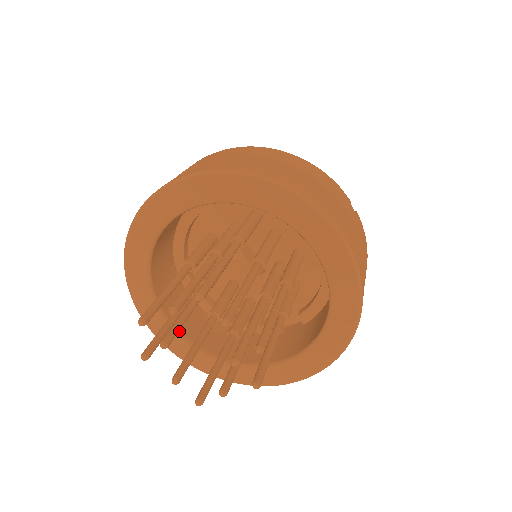
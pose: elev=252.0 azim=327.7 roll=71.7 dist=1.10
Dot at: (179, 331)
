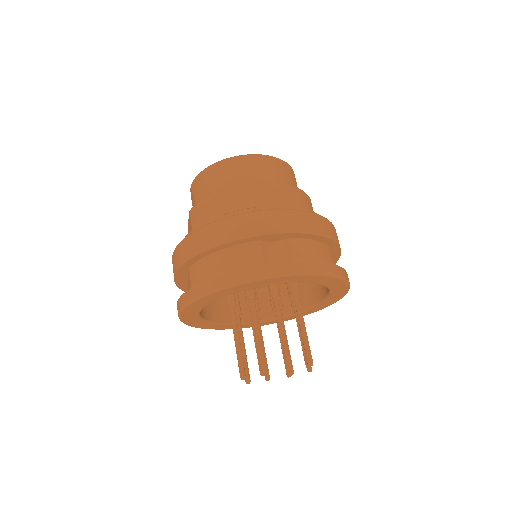
Dot at: (201, 315)
